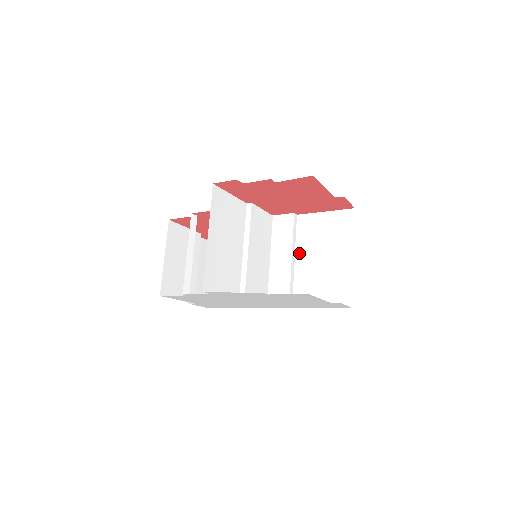
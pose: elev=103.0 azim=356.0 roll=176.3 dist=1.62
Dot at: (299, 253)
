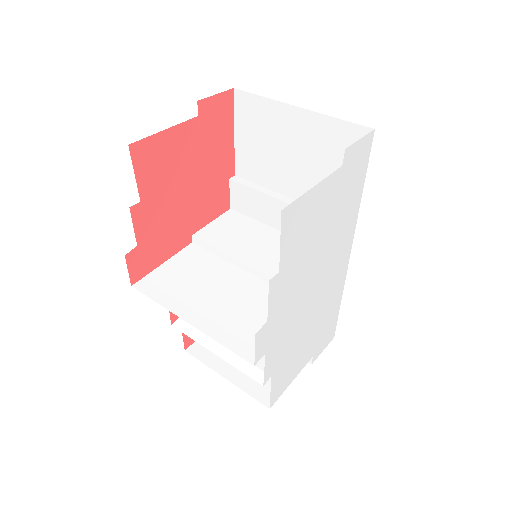
Dot at: (282, 189)
